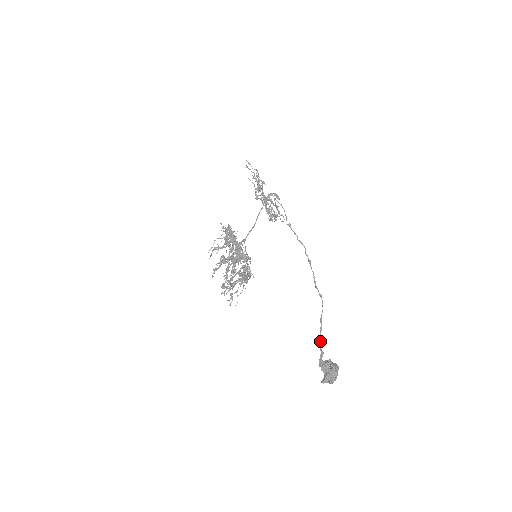
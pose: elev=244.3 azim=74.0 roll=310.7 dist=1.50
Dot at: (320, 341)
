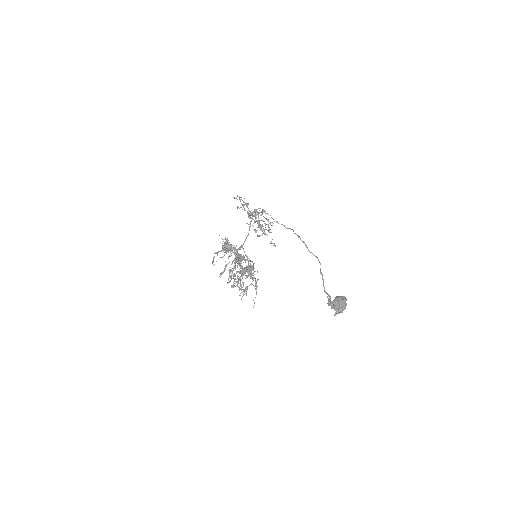
Dot at: occluded
